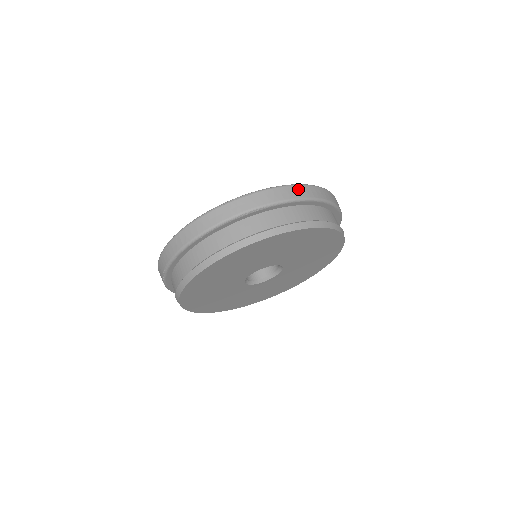
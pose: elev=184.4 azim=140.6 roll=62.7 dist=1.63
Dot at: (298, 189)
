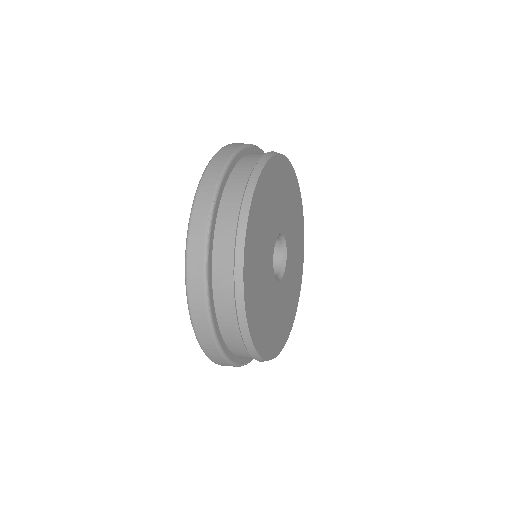
Dot at: occluded
